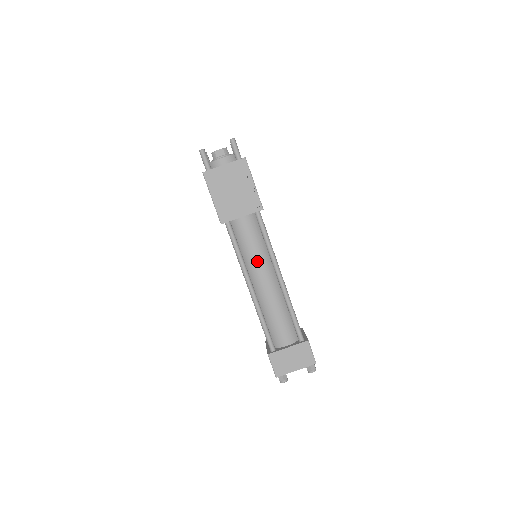
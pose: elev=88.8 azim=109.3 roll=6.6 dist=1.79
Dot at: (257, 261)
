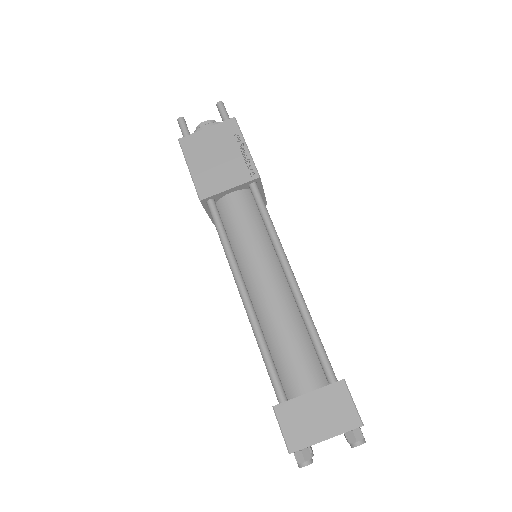
Dot at: (253, 252)
